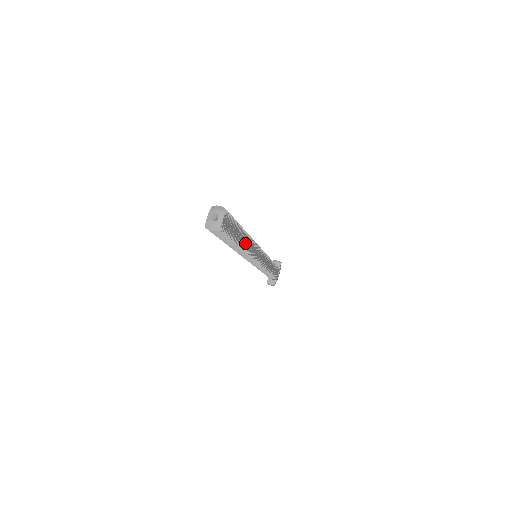
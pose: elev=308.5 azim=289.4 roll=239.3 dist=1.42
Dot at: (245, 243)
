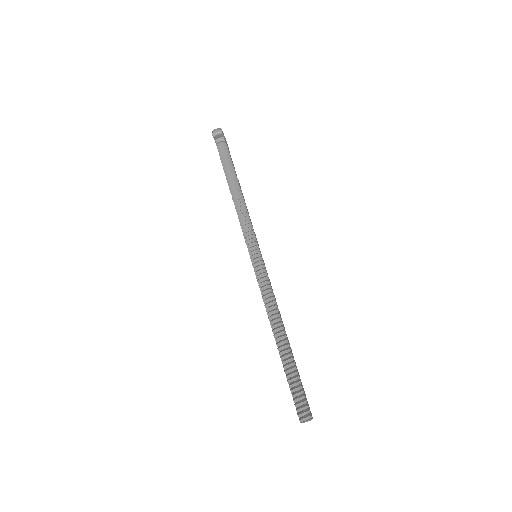
Dot at: (285, 333)
